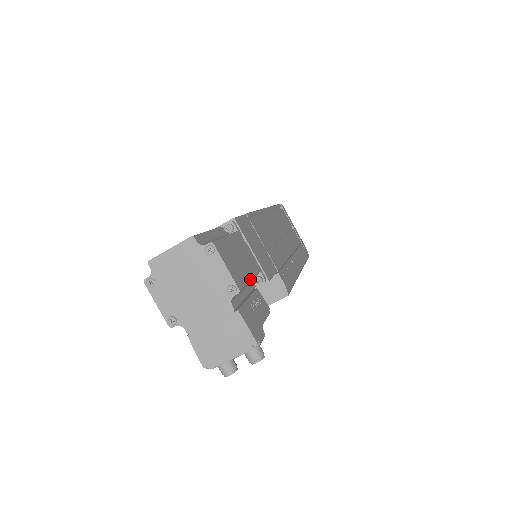
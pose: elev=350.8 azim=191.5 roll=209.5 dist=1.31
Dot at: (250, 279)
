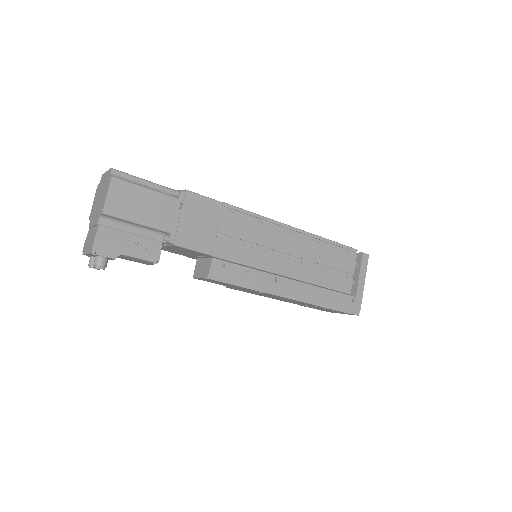
Dot at: (138, 222)
